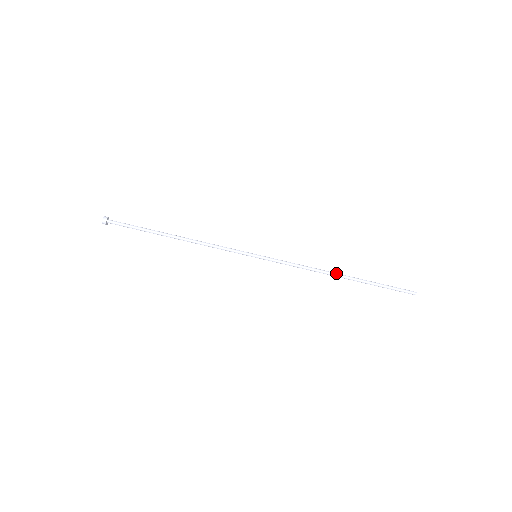
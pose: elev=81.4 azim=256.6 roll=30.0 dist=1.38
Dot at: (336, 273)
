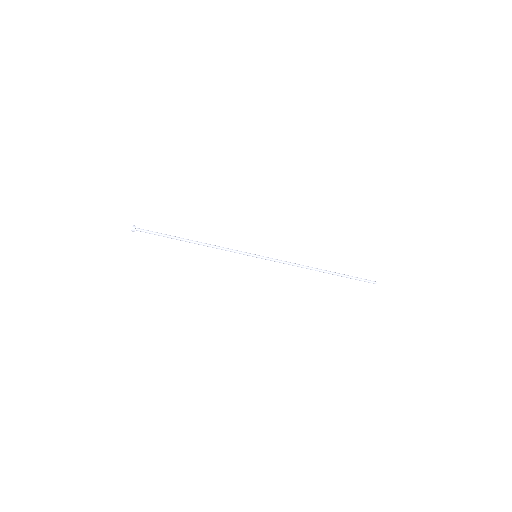
Dot at: (317, 268)
